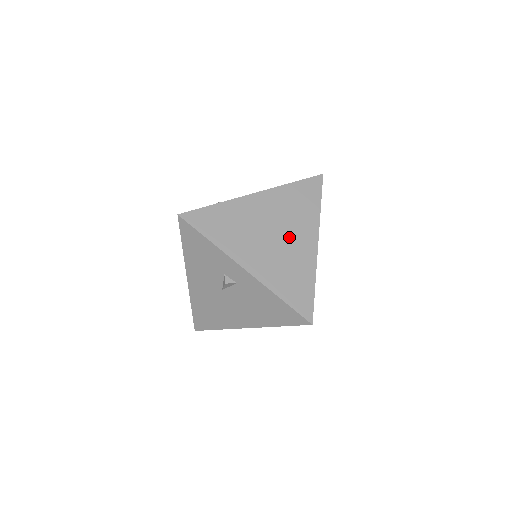
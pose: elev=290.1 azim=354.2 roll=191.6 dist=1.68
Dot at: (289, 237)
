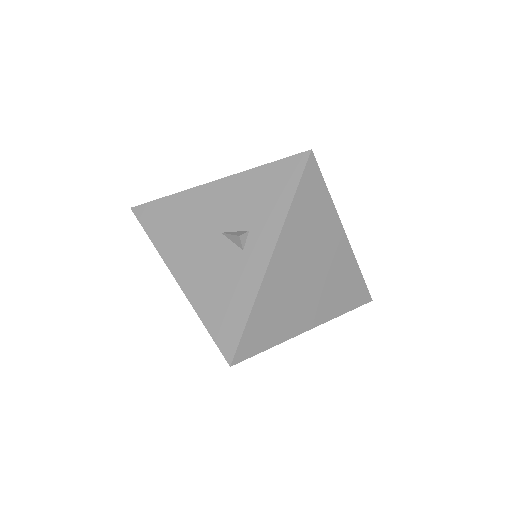
Dot at: (313, 293)
